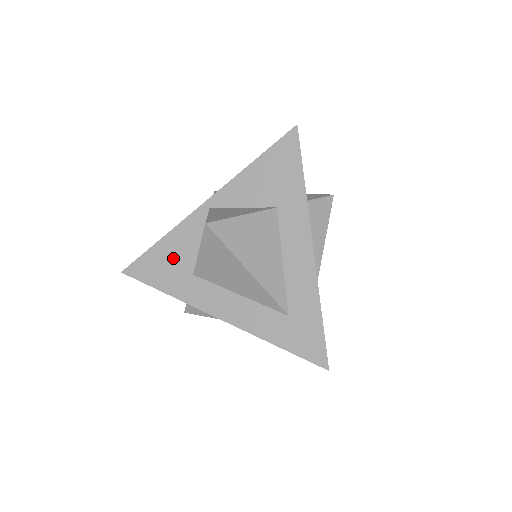
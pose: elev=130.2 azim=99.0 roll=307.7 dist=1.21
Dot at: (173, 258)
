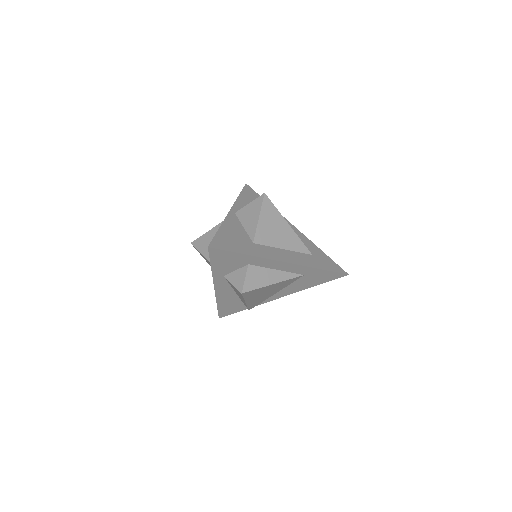
Dot at: (235, 236)
